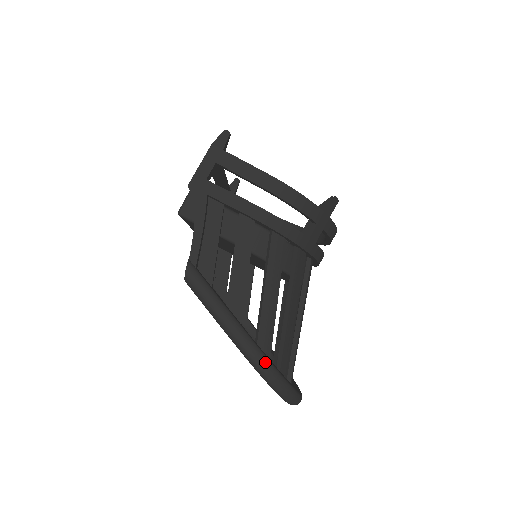
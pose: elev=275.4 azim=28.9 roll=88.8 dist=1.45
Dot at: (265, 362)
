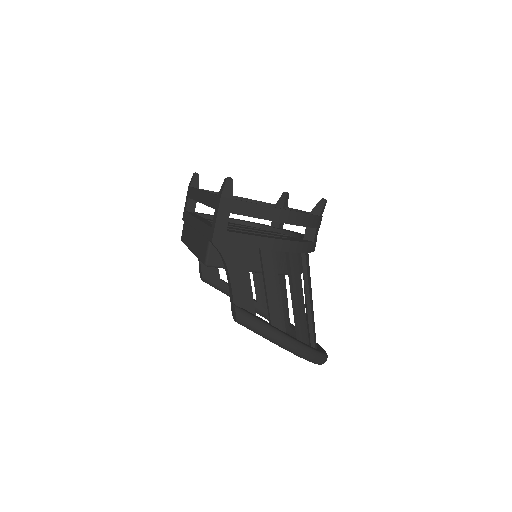
Dot at: (312, 353)
